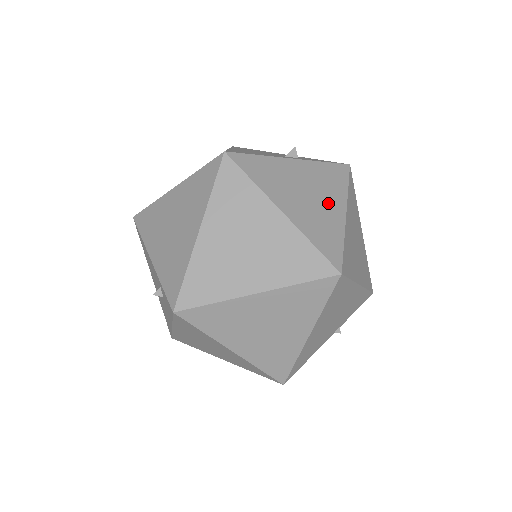
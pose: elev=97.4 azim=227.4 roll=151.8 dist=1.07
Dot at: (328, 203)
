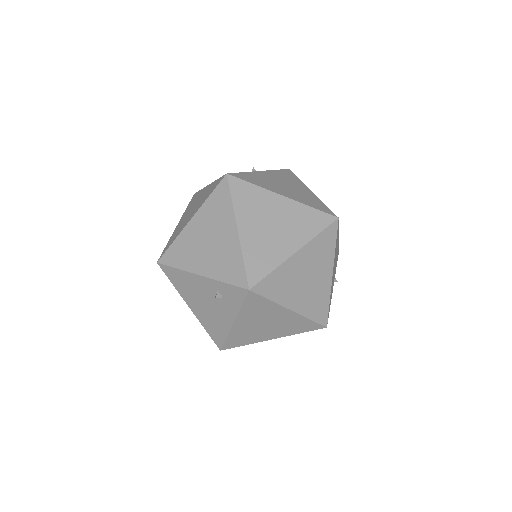
Dot at: (299, 188)
